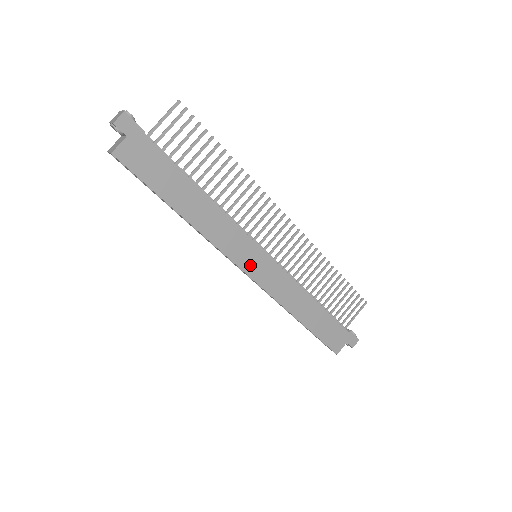
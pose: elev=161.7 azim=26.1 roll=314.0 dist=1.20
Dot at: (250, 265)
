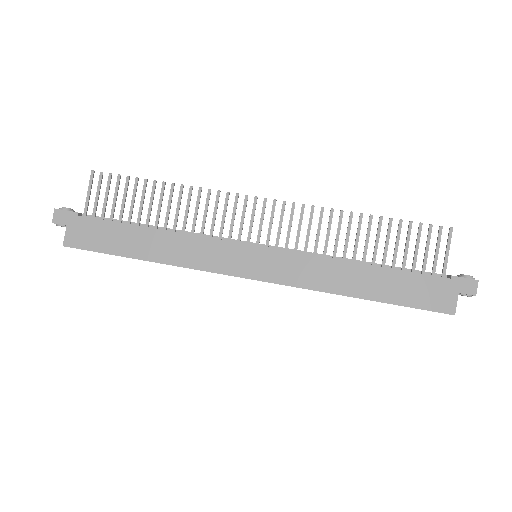
Dot at: (249, 268)
